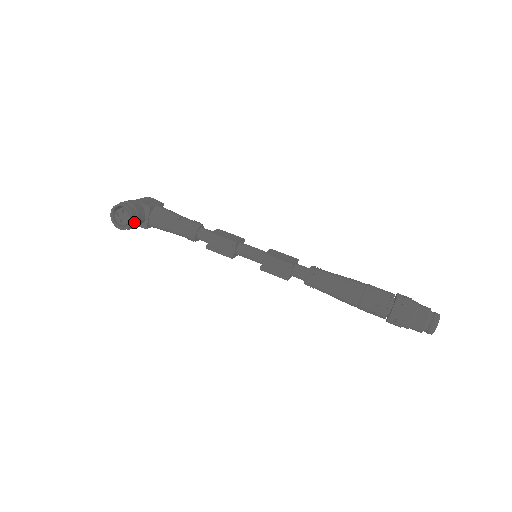
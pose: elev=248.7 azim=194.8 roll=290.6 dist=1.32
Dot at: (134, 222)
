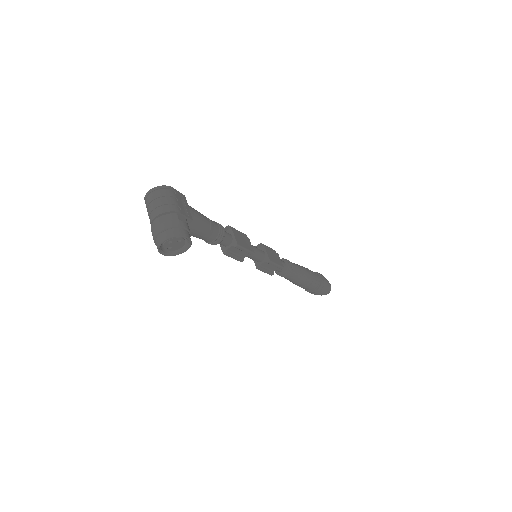
Dot at: (183, 247)
